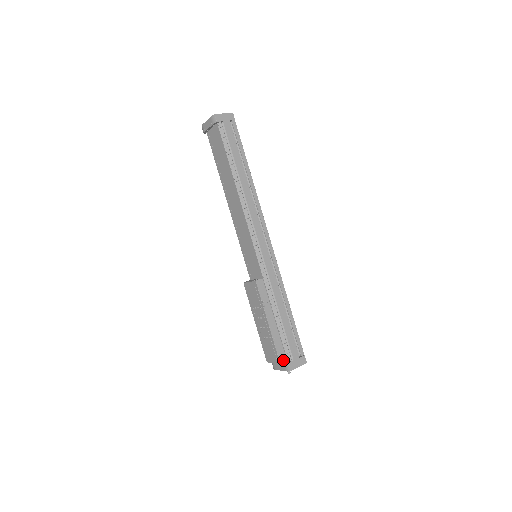
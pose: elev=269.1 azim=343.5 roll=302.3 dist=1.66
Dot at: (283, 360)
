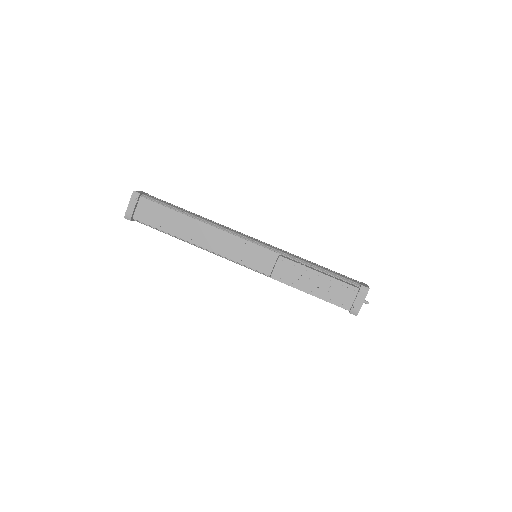
Dot at: (357, 287)
